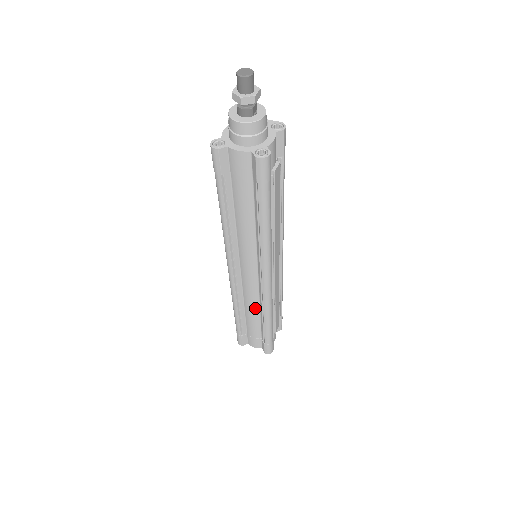
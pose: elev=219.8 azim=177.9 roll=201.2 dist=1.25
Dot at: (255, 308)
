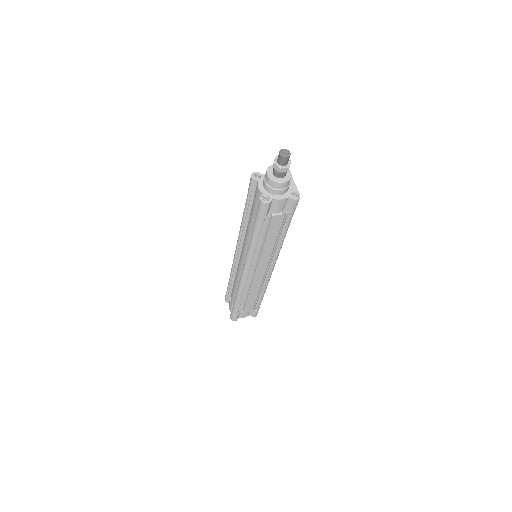
Dot at: (237, 284)
